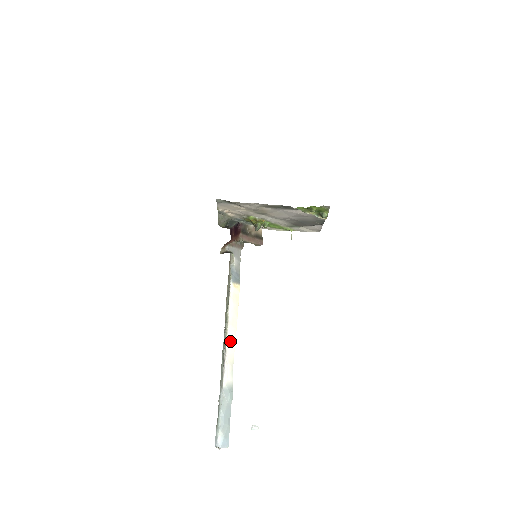
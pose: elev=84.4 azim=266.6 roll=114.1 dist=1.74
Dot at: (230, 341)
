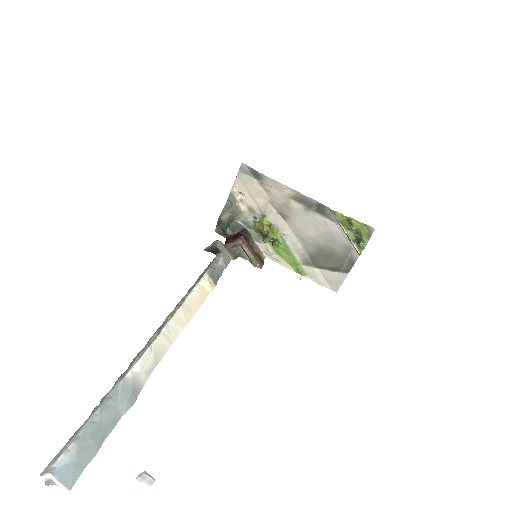
Dot at: (171, 329)
